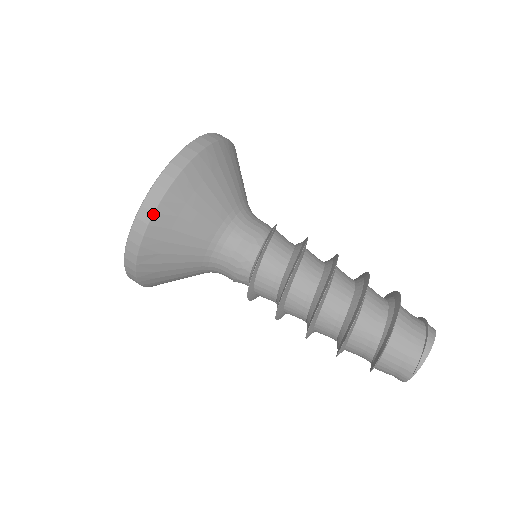
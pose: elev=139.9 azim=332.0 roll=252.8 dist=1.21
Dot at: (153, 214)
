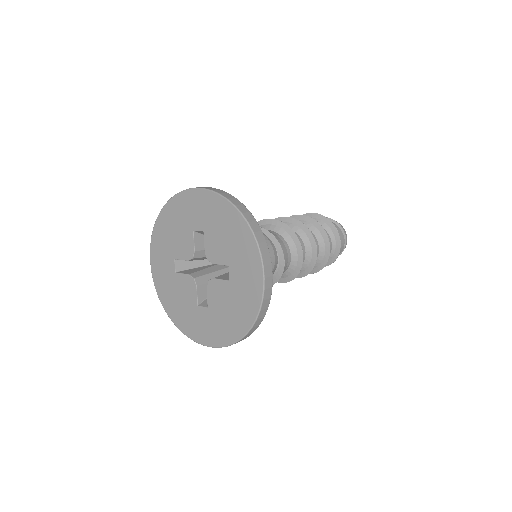
Dot at: occluded
